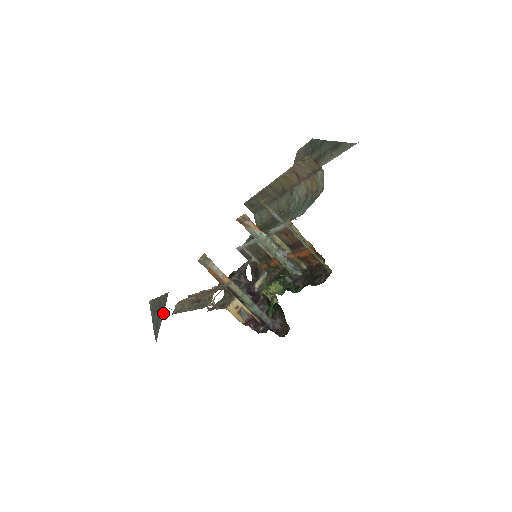
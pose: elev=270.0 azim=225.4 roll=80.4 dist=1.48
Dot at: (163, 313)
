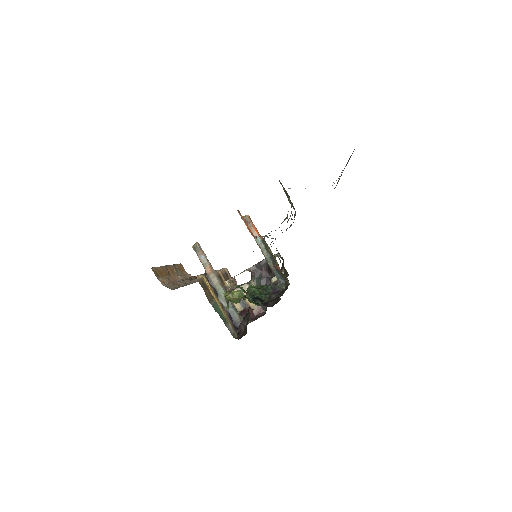
Dot at: occluded
